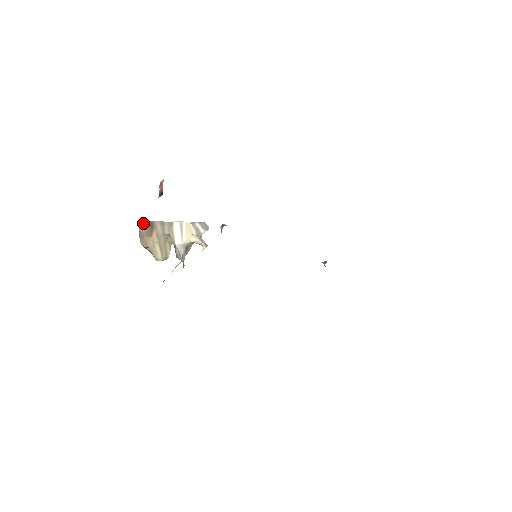
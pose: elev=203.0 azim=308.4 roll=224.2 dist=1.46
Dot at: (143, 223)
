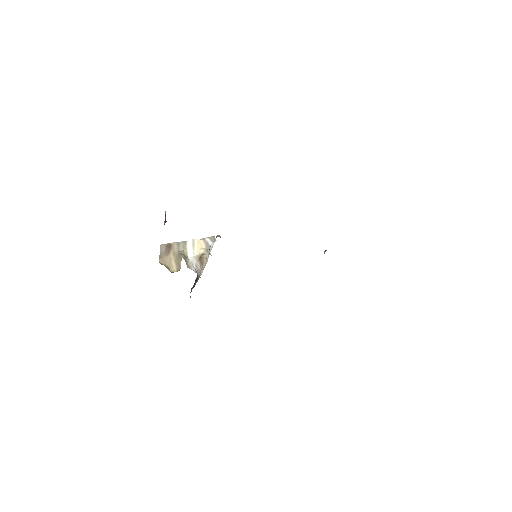
Dot at: (163, 246)
